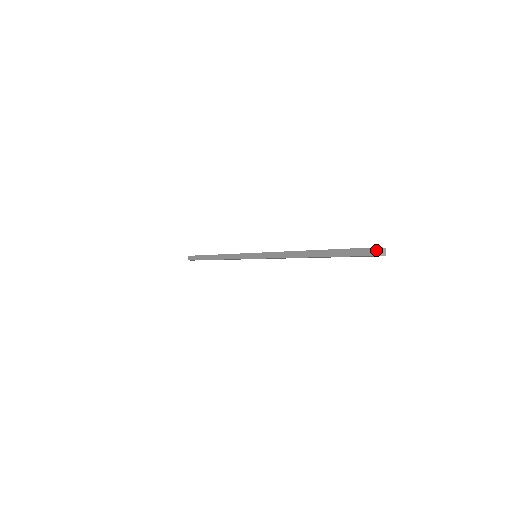
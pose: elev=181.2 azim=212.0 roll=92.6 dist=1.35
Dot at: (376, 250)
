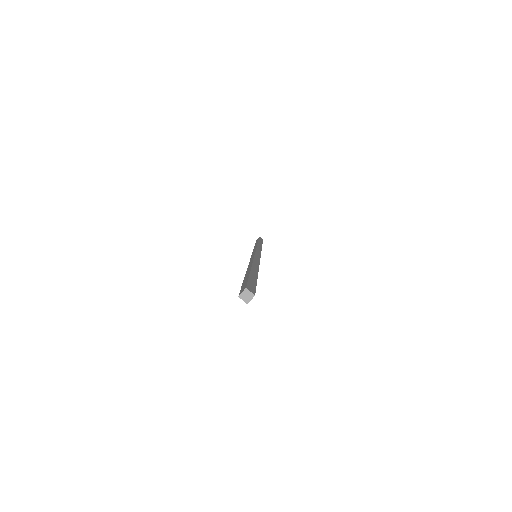
Dot at: (243, 289)
